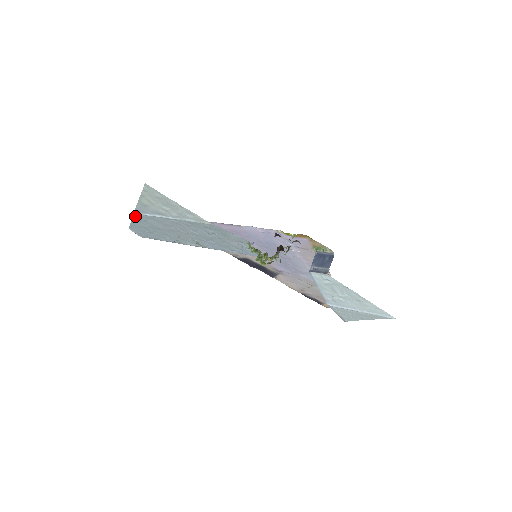
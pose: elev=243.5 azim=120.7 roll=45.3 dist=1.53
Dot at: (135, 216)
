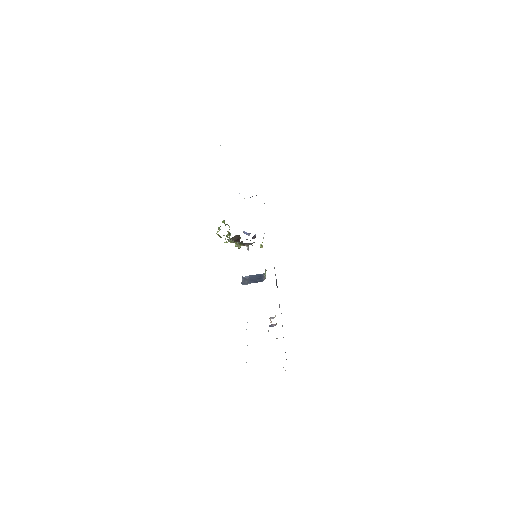
Dot at: occluded
